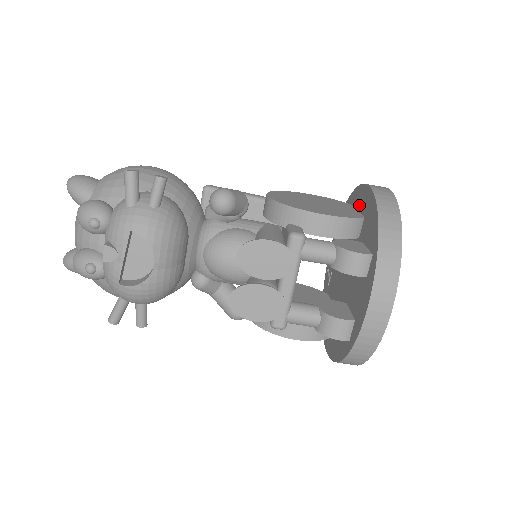
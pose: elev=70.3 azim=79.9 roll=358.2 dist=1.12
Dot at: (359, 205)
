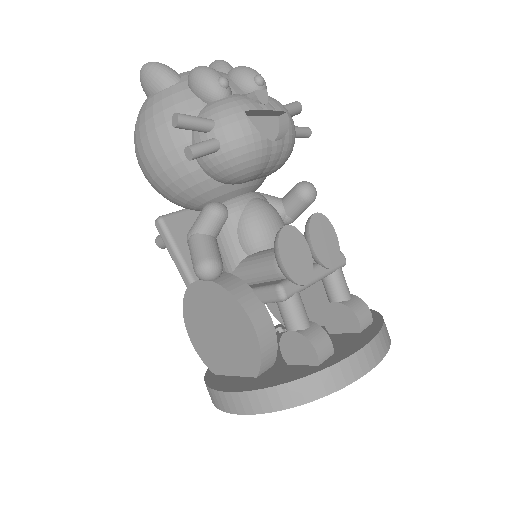
Dot at: occluded
